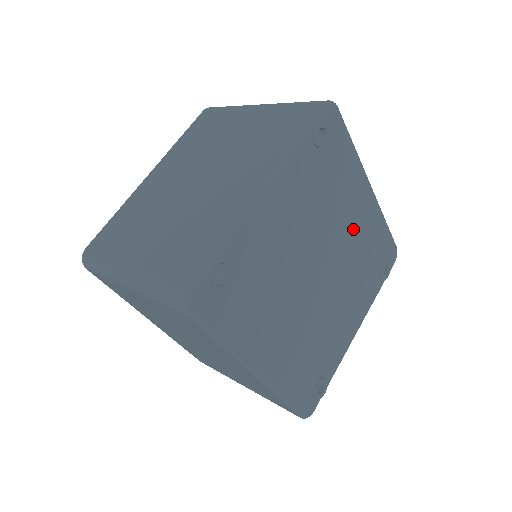
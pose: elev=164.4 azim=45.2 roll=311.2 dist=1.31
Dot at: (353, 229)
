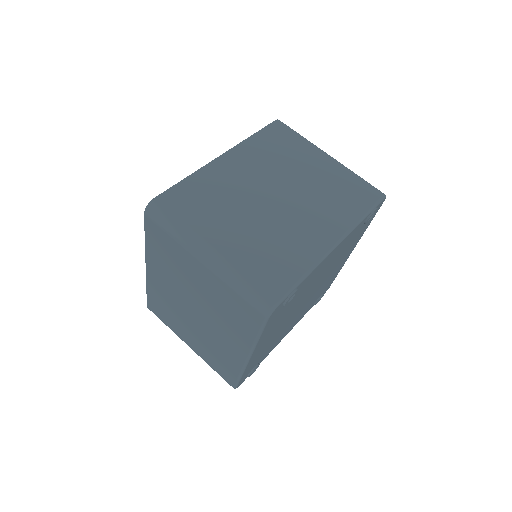
Dot at: (332, 273)
